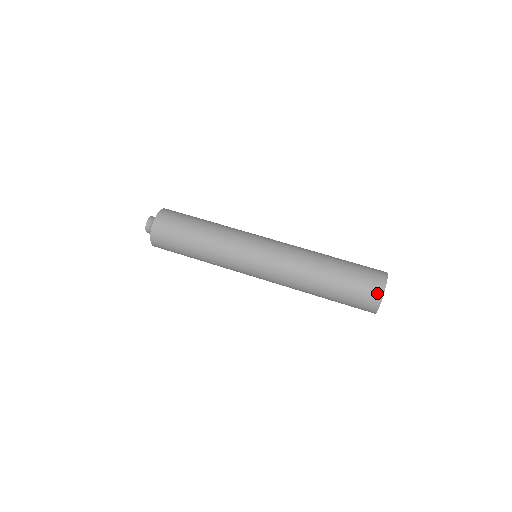
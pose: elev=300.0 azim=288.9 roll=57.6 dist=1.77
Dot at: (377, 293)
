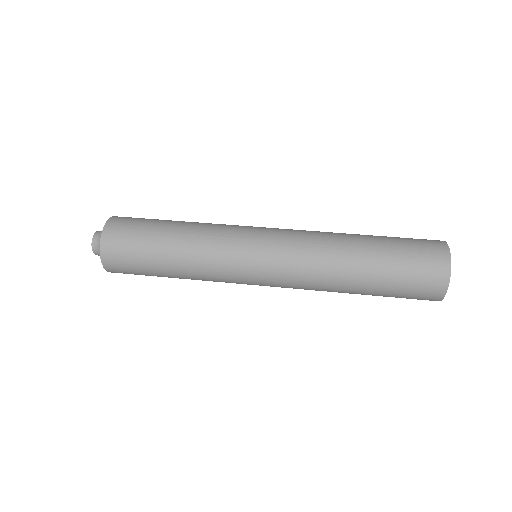
Dot at: (441, 254)
